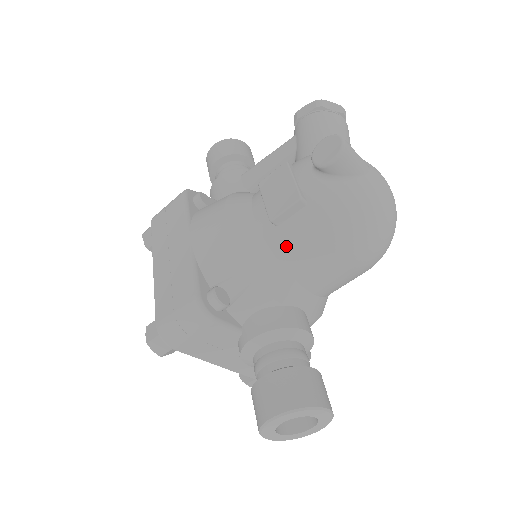
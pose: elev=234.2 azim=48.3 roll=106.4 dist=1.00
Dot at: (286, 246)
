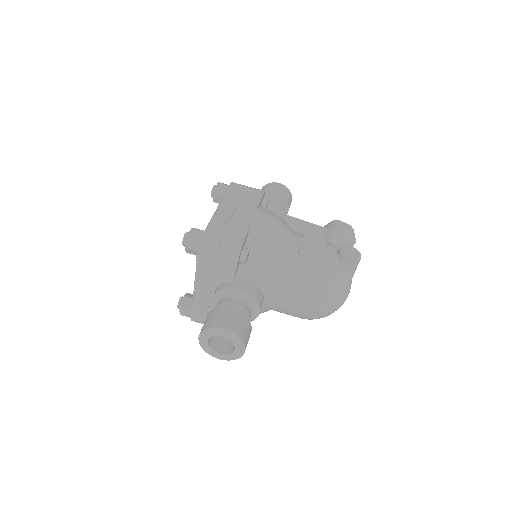
Dot at: (293, 269)
